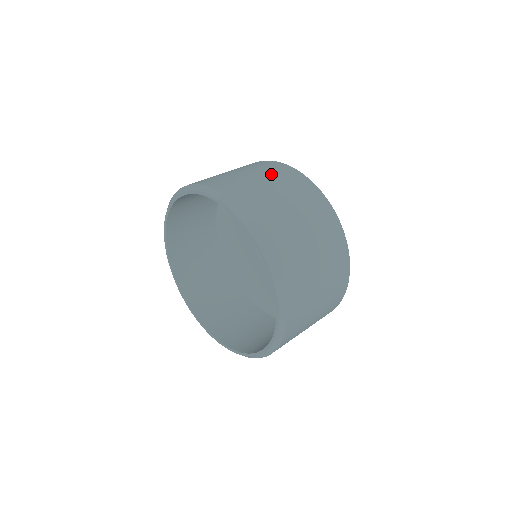
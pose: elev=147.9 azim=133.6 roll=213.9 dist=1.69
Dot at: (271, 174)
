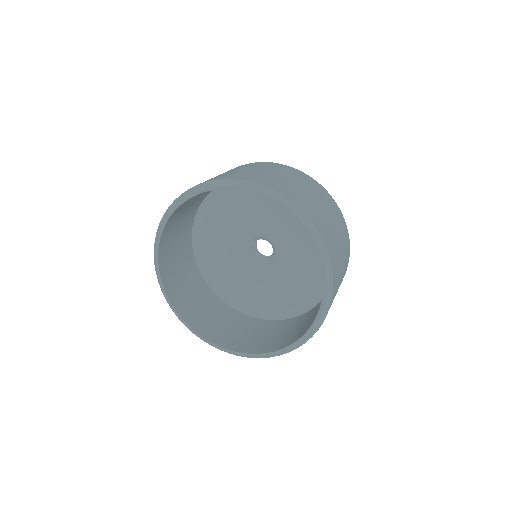
Dot at: (282, 171)
